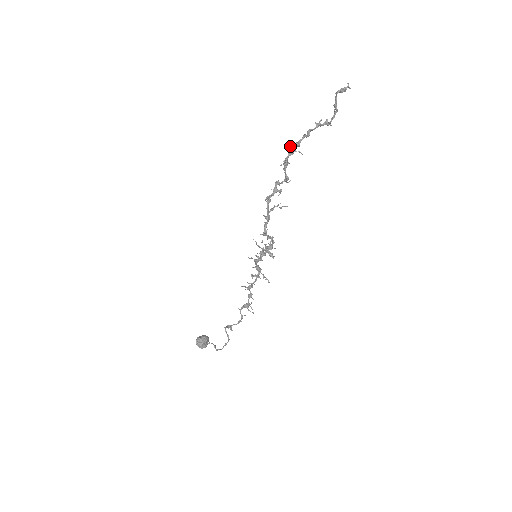
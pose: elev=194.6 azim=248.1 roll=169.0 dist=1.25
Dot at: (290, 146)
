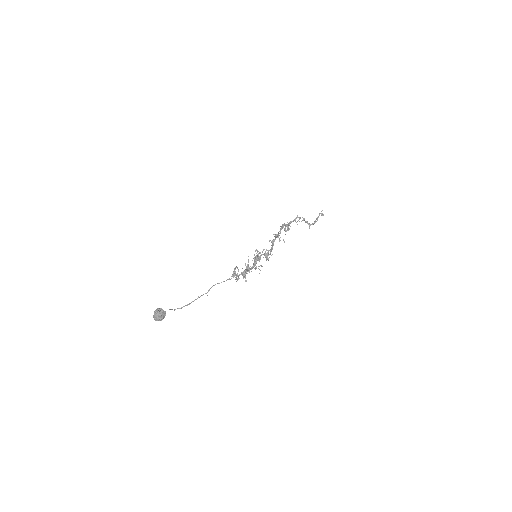
Dot at: occluded
